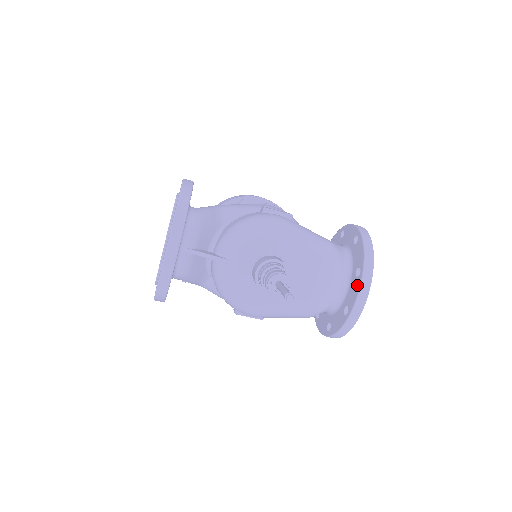
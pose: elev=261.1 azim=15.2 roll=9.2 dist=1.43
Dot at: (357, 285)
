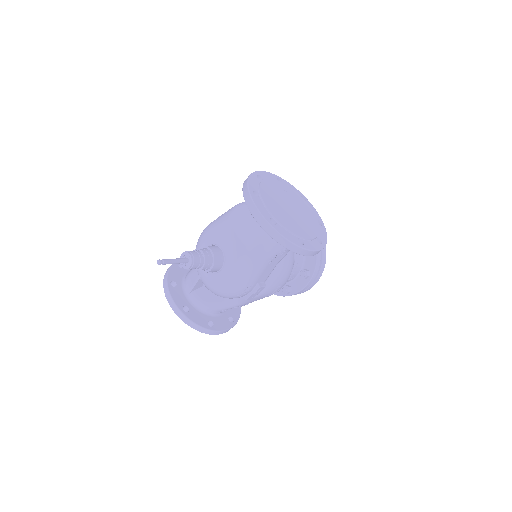
Dot at: occluded
